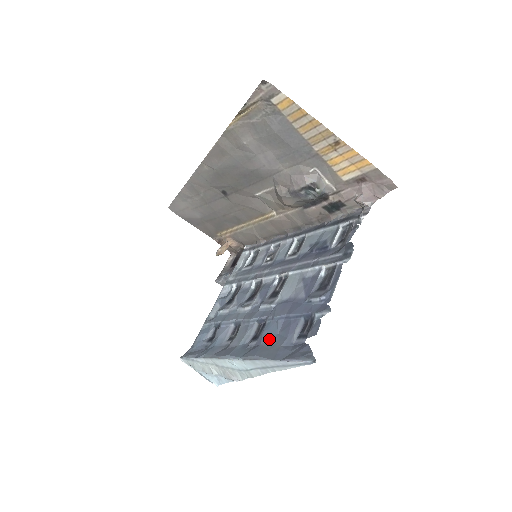
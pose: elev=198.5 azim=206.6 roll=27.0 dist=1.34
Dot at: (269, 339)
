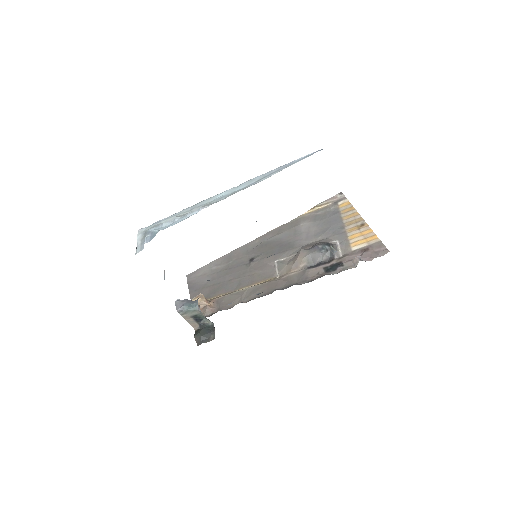
Dot at: occluded
